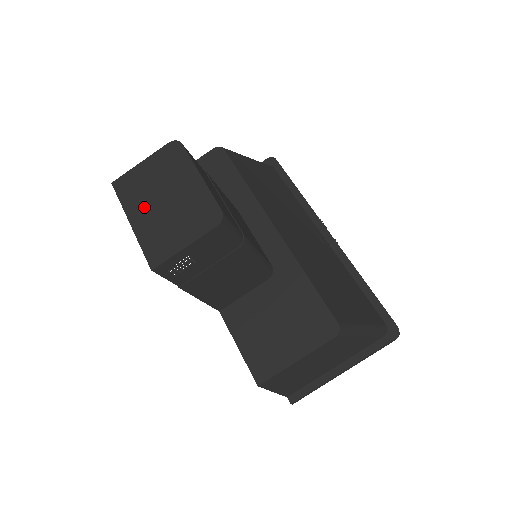
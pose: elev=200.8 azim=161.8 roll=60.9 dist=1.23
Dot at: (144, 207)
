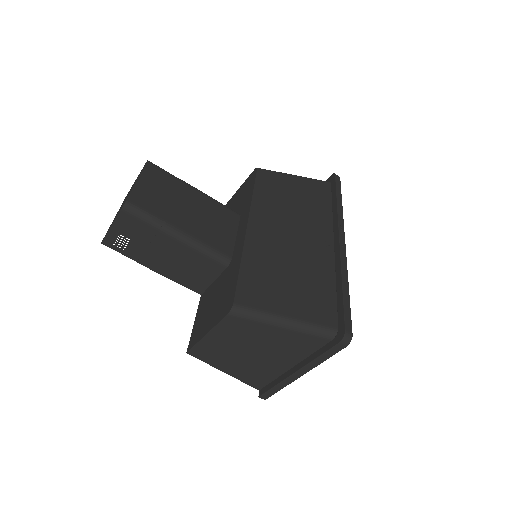
Dot at: occluded
